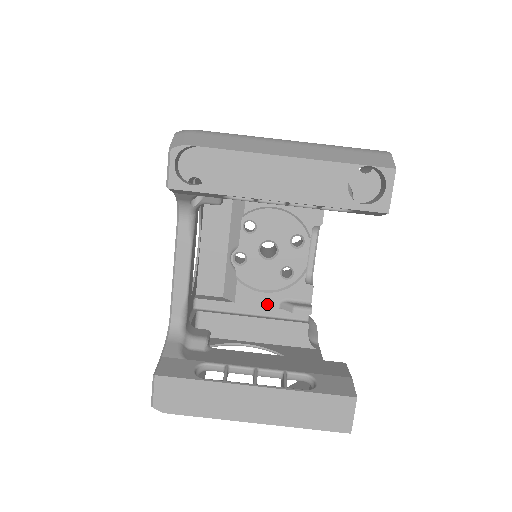
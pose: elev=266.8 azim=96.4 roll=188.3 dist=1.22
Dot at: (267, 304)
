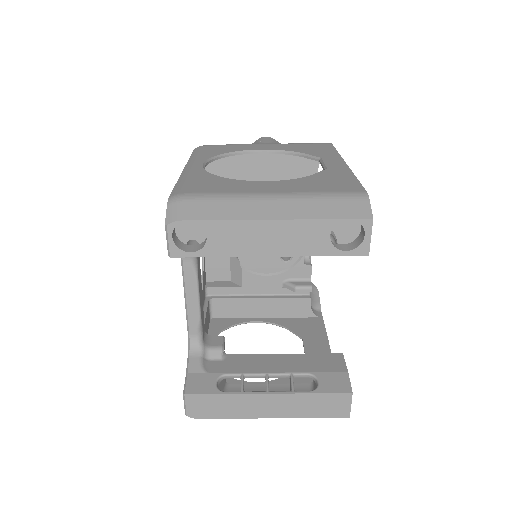
Dot at: (271, 285)
